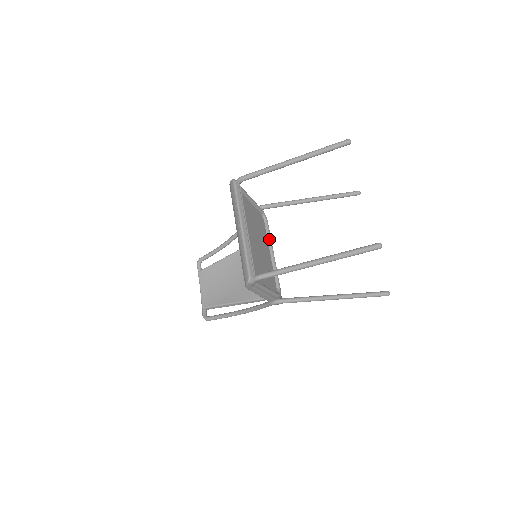
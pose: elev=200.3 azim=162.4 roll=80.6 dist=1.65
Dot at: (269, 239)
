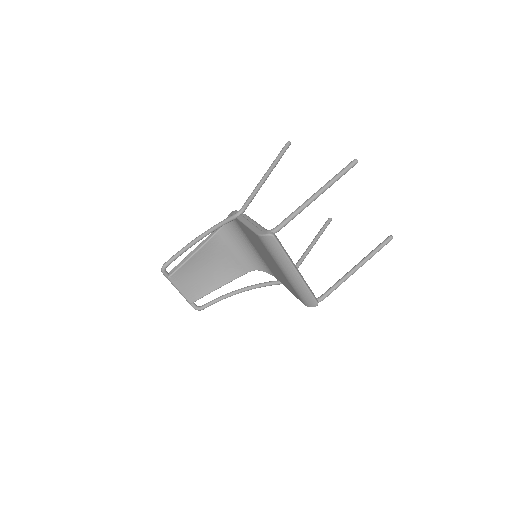
Dot at: occluded
